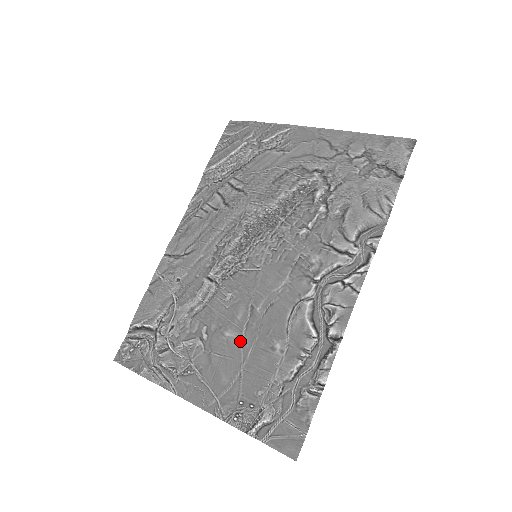
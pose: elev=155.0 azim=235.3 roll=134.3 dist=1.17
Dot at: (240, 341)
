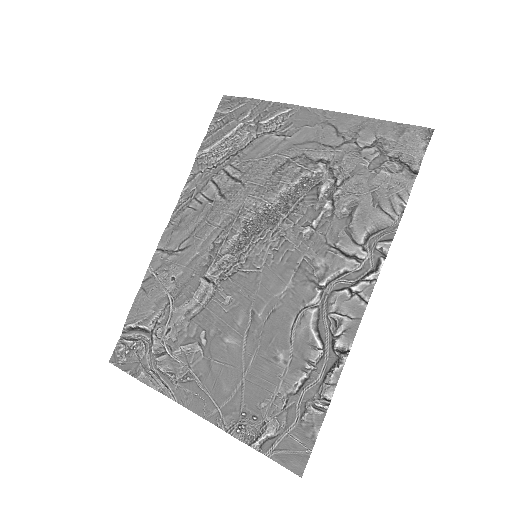
Dot at: (241, 349)
